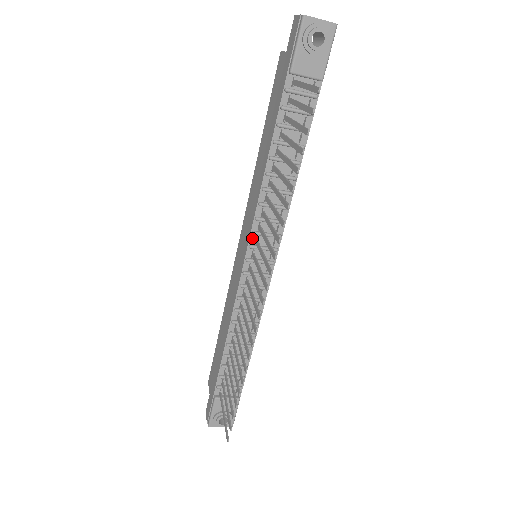
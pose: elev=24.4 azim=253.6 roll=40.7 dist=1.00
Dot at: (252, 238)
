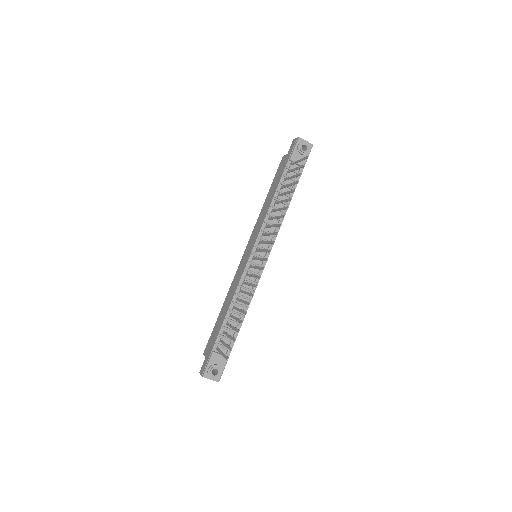
Dot at: (257, 241)
